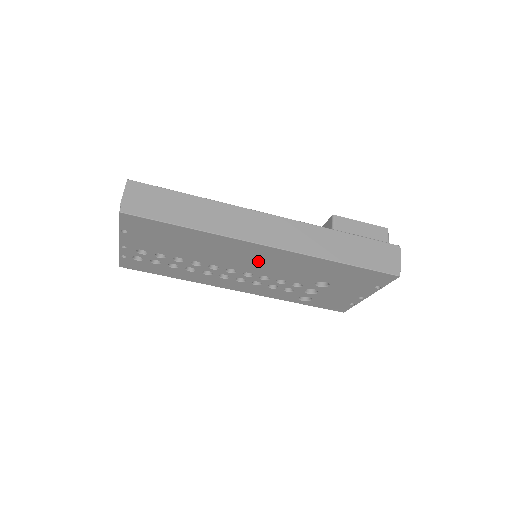
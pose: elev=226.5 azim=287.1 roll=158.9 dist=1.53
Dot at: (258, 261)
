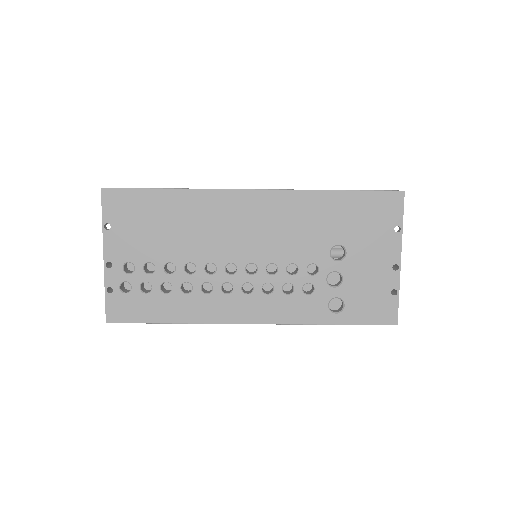
Dot at: (252, 229)
